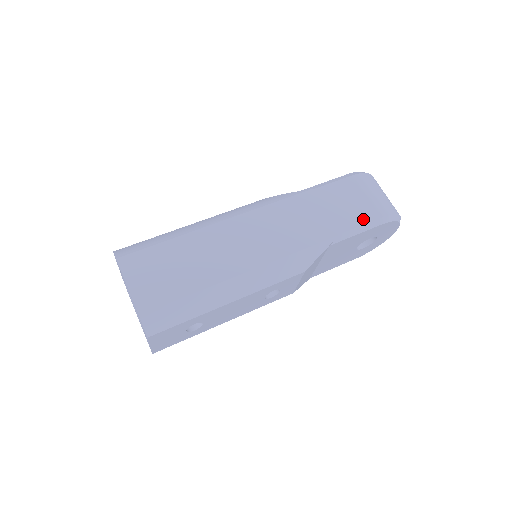
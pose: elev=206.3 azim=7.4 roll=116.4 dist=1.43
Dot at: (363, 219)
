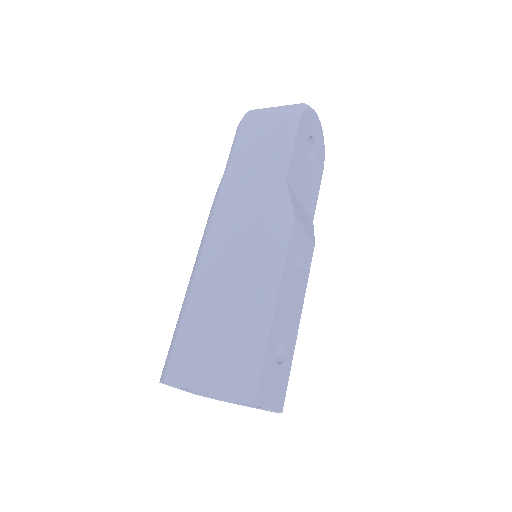
Dot at: (283, 135)
